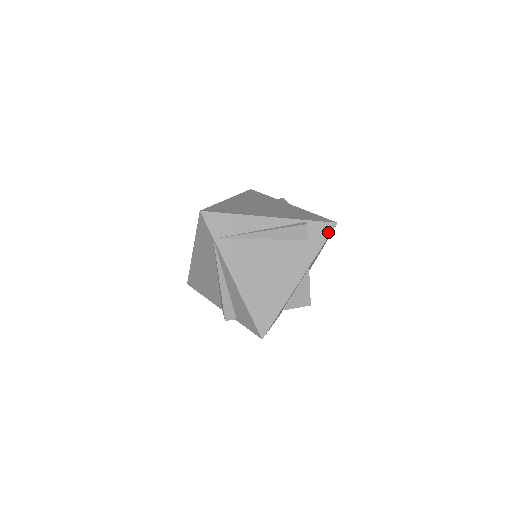
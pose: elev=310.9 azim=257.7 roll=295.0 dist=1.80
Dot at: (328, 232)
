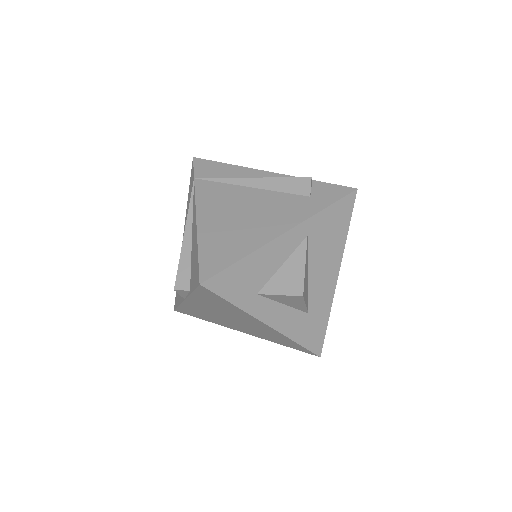
Dot at: (341, 195)
